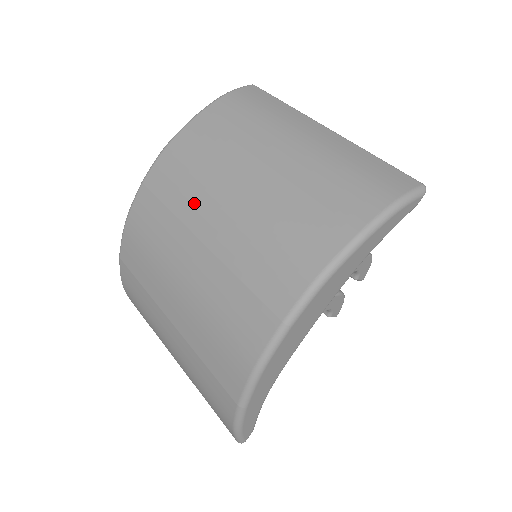
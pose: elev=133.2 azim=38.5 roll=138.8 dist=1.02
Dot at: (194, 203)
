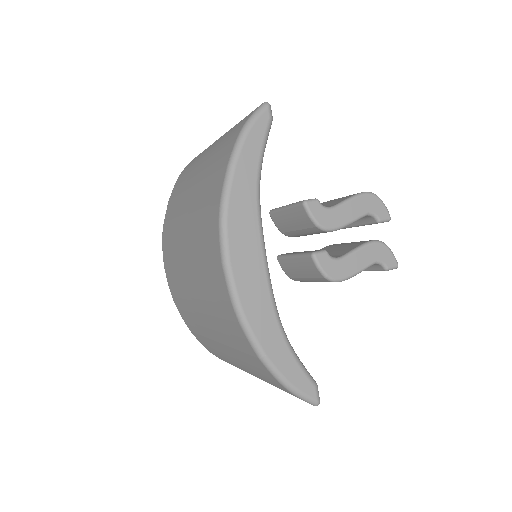
Dot at: (177, 248)
